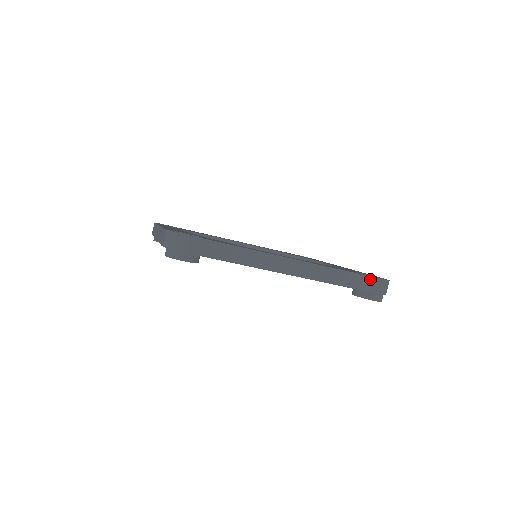
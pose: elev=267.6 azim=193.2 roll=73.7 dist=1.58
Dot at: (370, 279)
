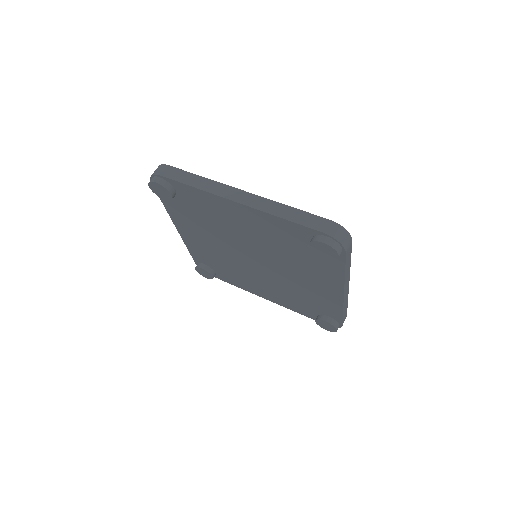
Dot at: (319, 219)
